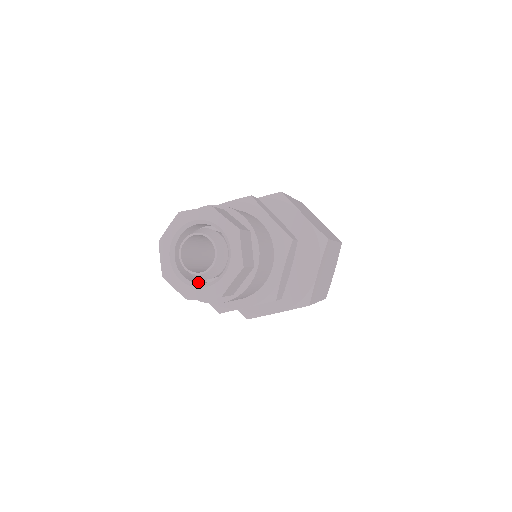
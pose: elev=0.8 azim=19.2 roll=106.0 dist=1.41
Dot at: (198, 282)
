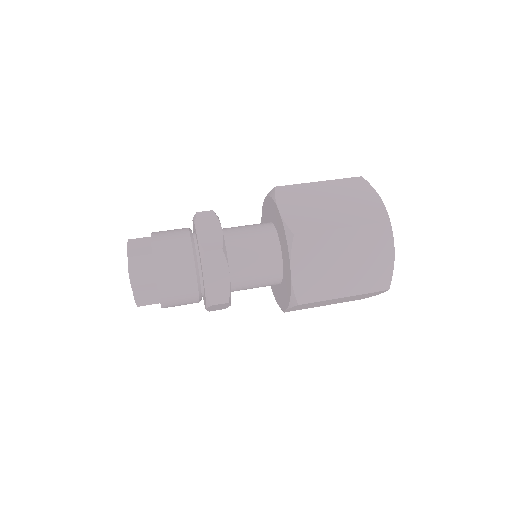
Dot at: occluded
